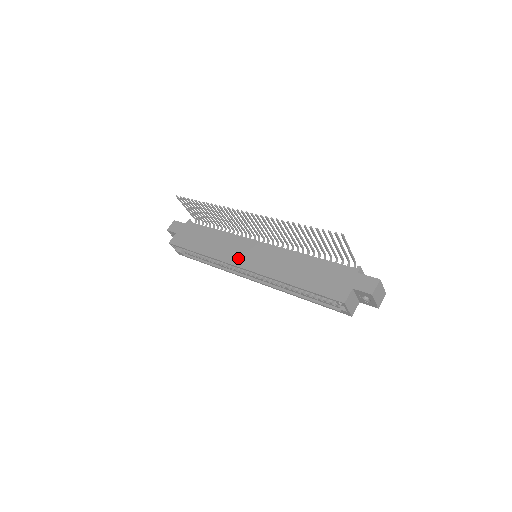
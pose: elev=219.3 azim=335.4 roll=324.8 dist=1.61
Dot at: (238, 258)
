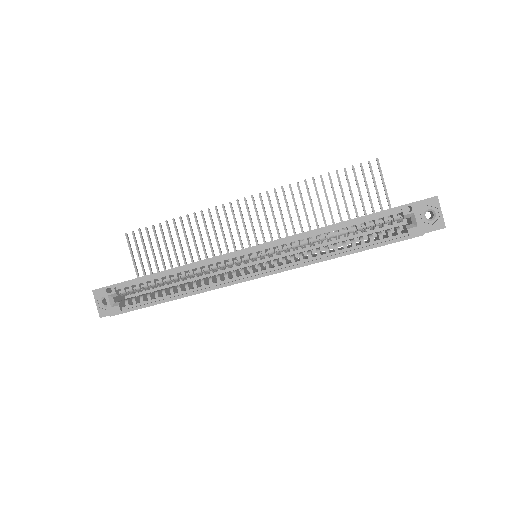
Dot at: occluded
